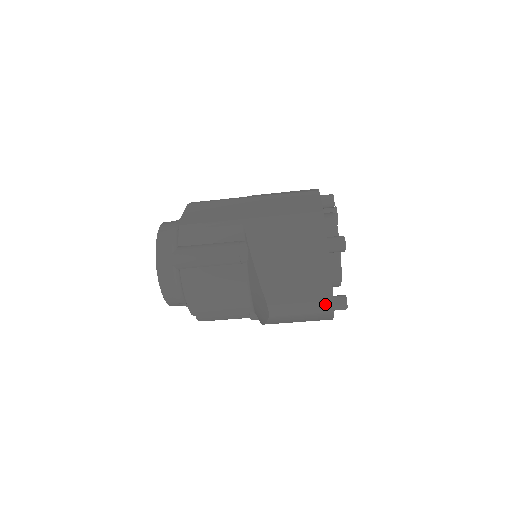
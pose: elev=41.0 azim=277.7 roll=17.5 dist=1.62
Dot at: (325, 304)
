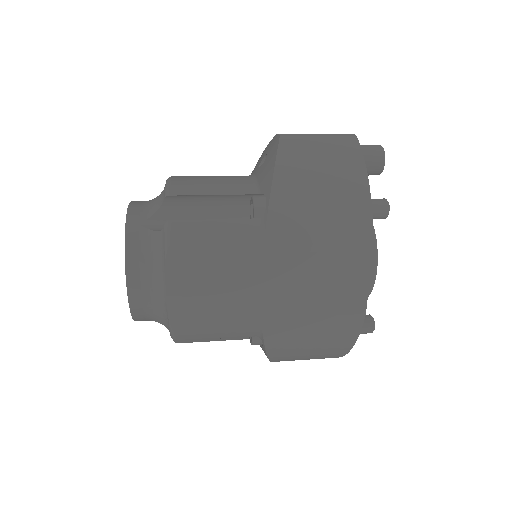
Dot at: occluded
